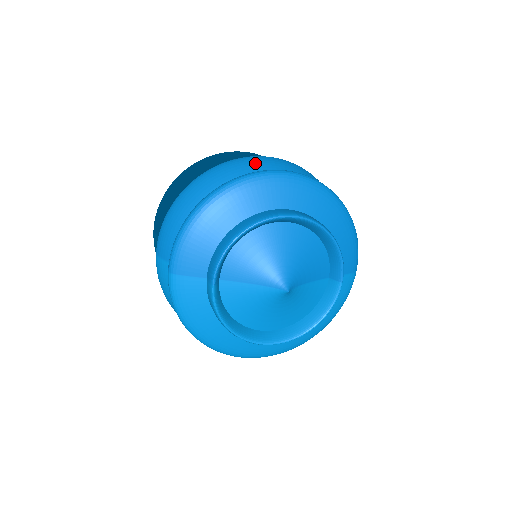
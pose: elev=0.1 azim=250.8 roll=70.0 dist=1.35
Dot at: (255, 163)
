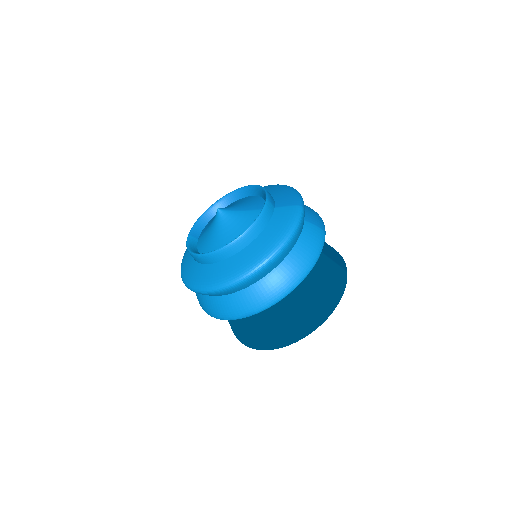
Dot at: occluded
